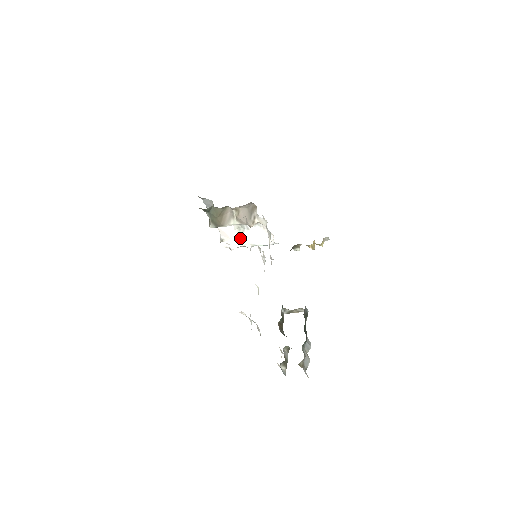
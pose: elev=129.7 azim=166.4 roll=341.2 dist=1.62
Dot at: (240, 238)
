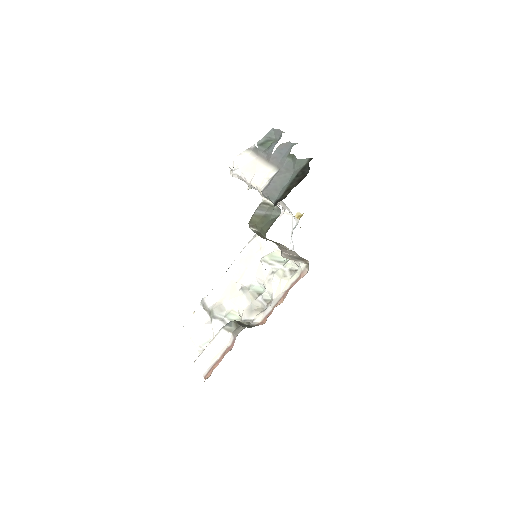
Dot at: occluded
